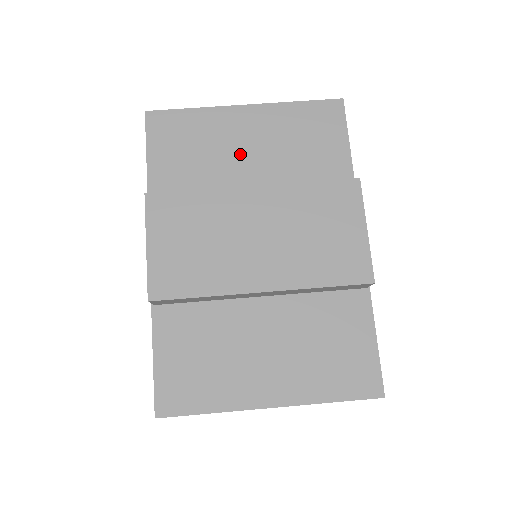
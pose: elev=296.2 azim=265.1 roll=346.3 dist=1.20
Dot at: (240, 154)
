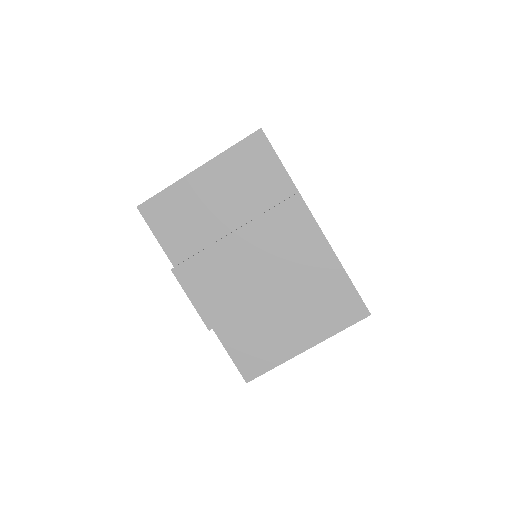
Dot at: (212, 206)
